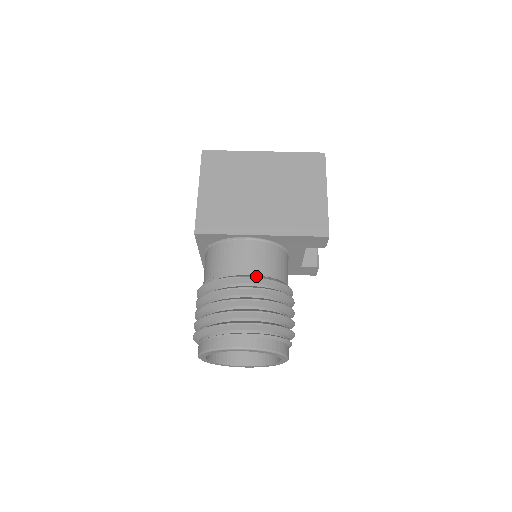
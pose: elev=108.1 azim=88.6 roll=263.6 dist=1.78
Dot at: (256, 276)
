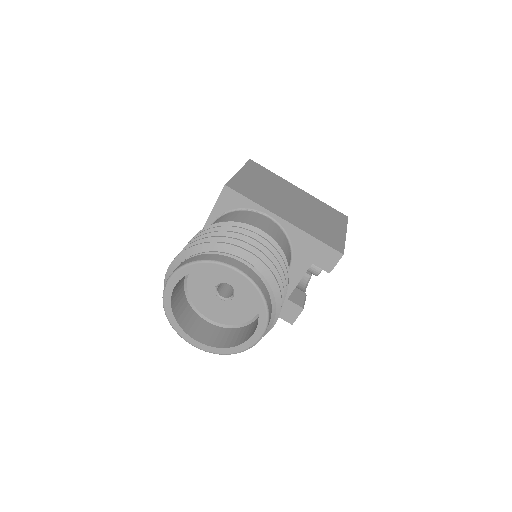
Dot at: (270, 237)
